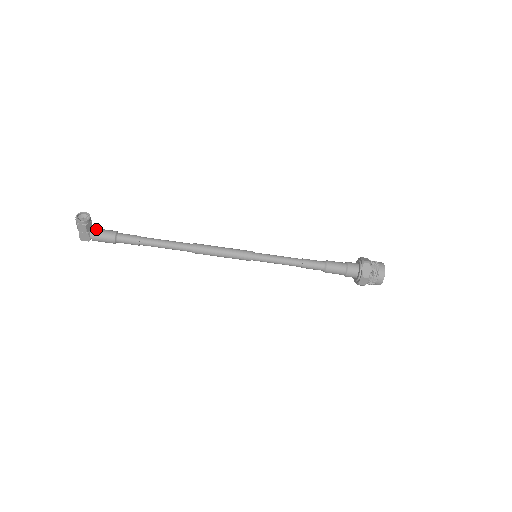
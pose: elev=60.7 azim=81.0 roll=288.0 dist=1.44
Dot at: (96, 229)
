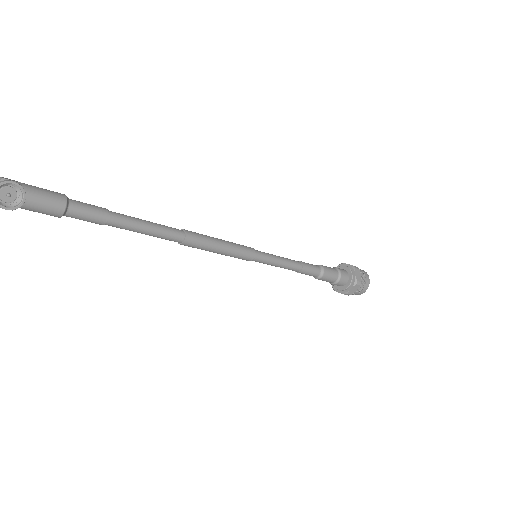
Dot at: (27, 195)
